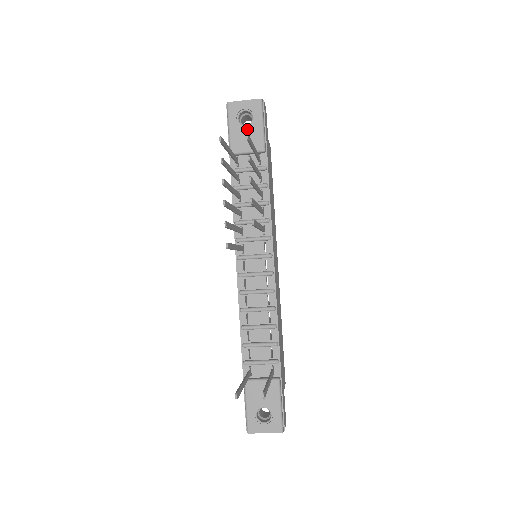
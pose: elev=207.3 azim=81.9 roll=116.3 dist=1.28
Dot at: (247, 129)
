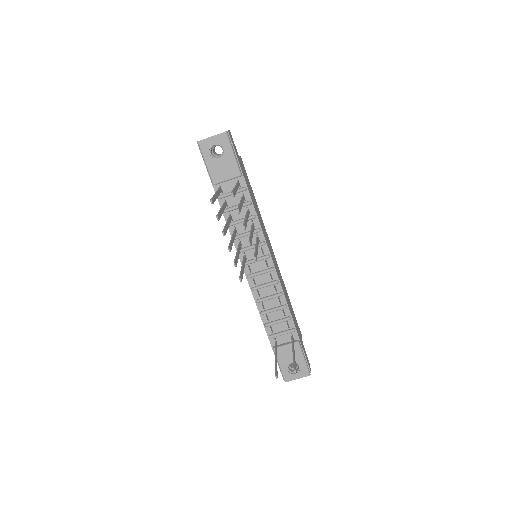
Dot at: (221, 161)
